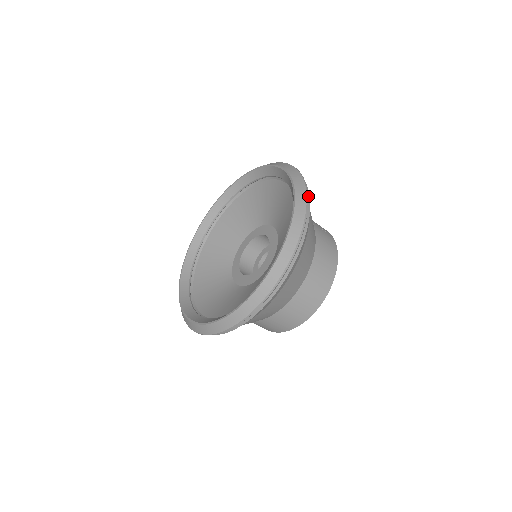
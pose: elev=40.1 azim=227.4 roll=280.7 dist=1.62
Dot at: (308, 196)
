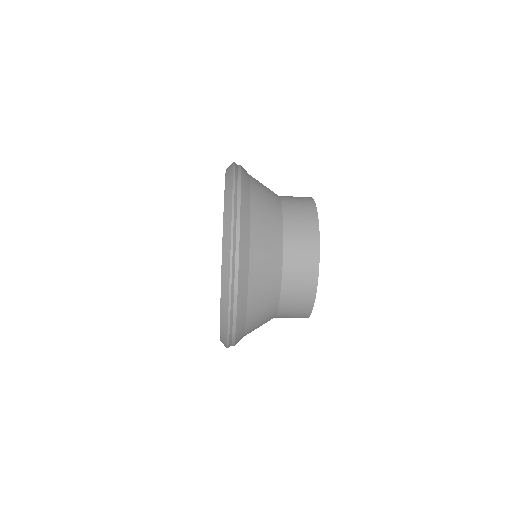
Dot at: (238, 176)
